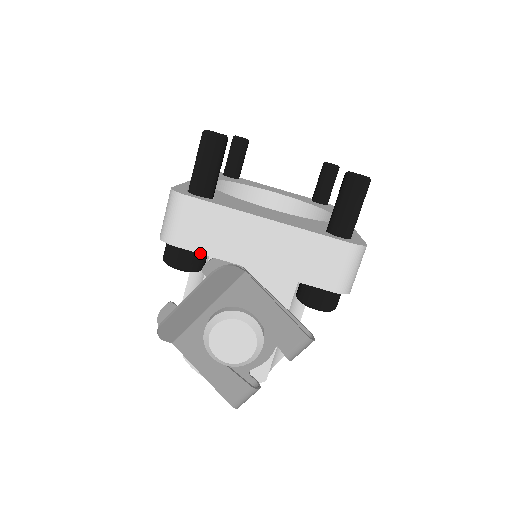
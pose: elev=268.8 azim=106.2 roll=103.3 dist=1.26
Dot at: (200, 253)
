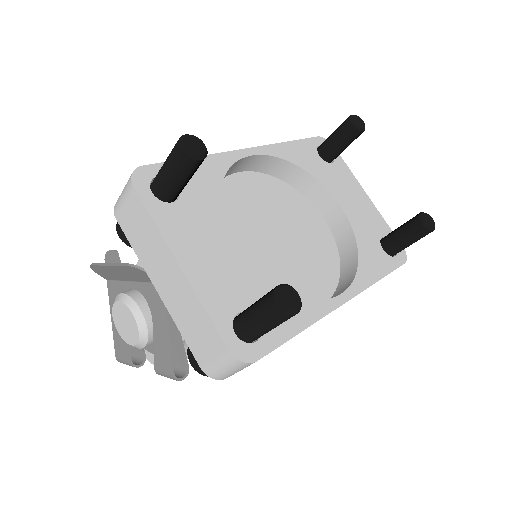
Dot at: (129, 241)
